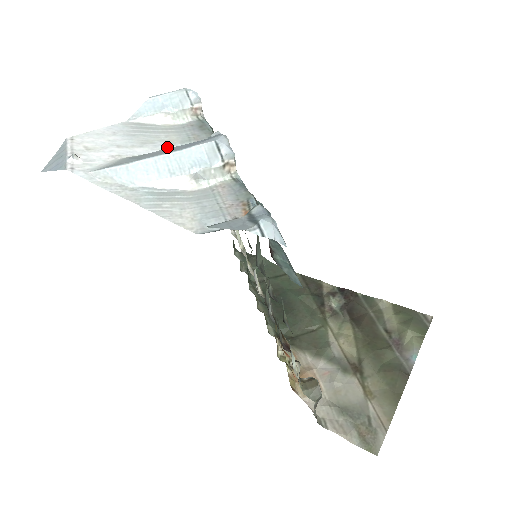
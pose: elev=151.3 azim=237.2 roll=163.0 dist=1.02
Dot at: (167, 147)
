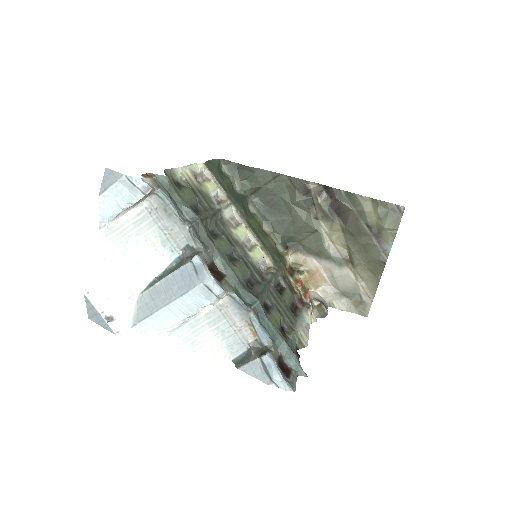
Dot at: (156, 259)
